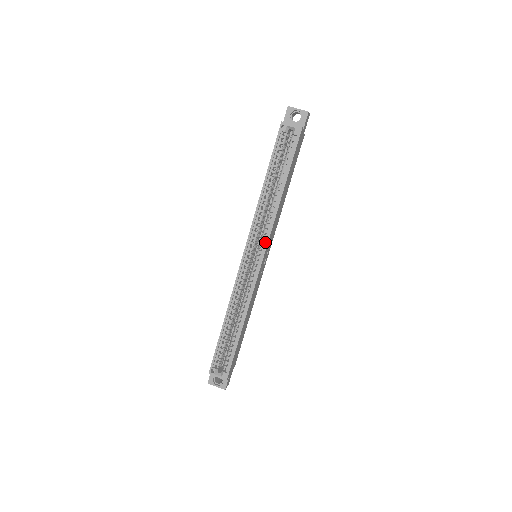
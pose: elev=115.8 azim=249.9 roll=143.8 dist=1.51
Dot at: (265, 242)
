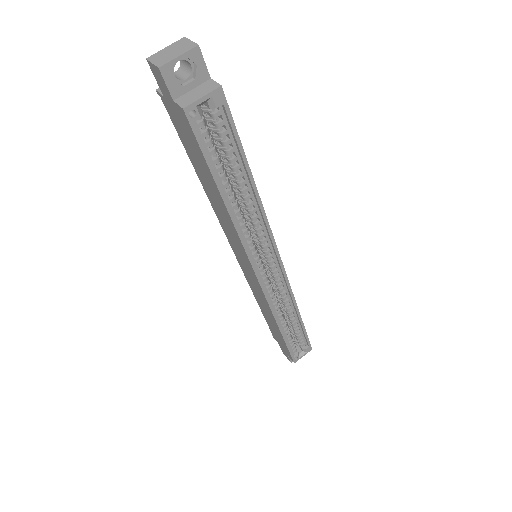
Dot at: (270, 245)
